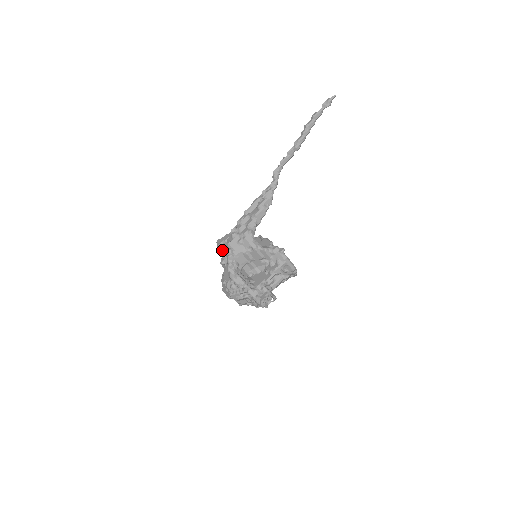
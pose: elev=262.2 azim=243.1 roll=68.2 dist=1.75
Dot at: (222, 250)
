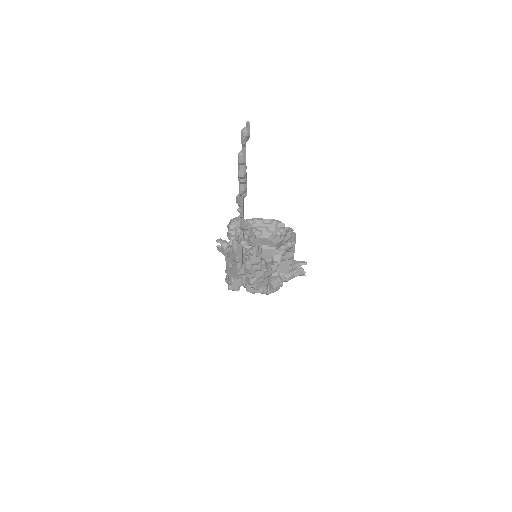
Dot at: occluded
